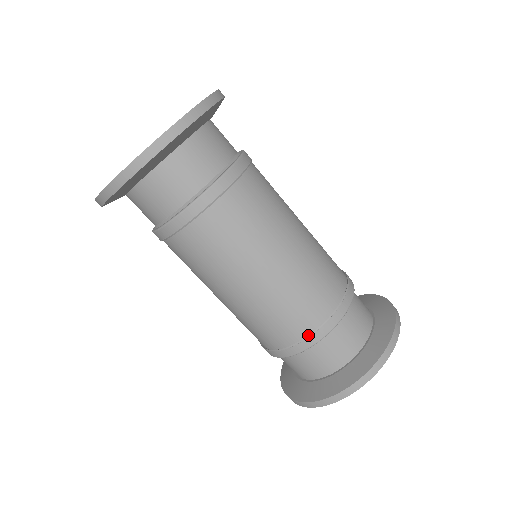
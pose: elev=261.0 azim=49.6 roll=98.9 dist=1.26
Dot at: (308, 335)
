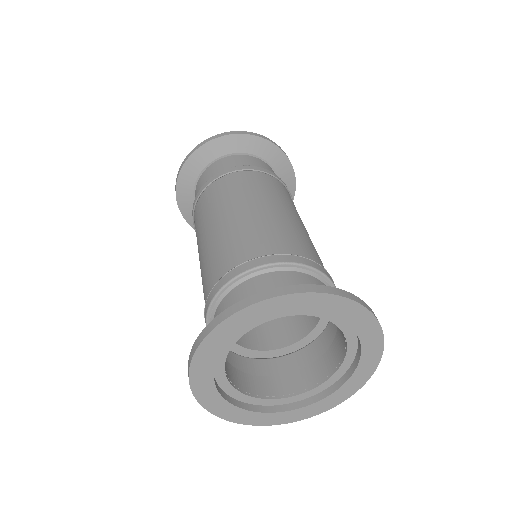
Dot at: (256, 257)
